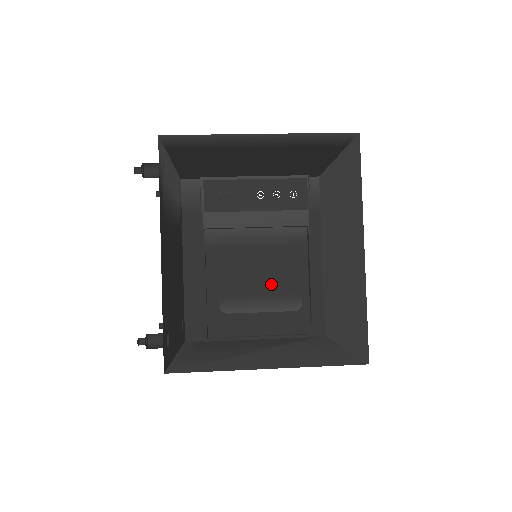
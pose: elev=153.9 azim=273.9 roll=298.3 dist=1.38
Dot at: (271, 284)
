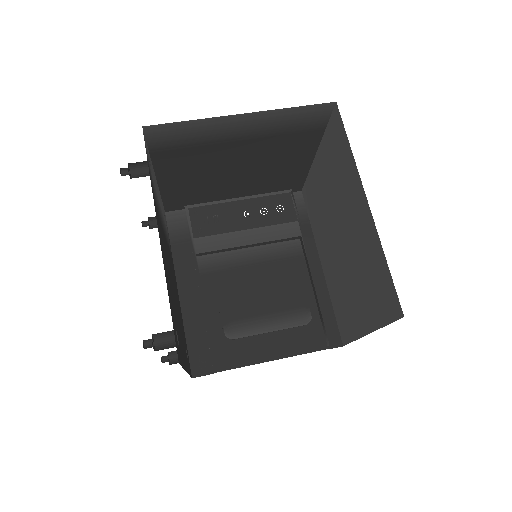
Dot at: (275, 301)
